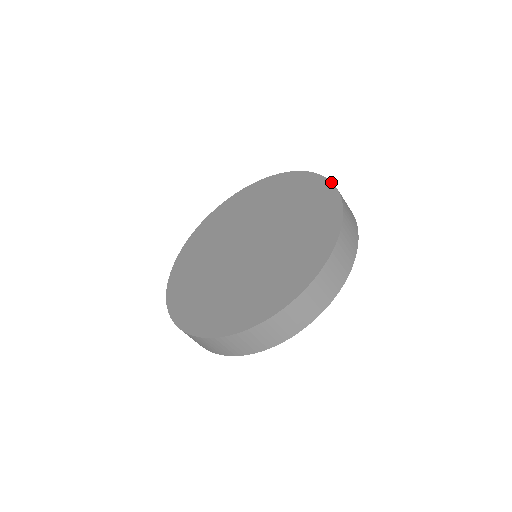
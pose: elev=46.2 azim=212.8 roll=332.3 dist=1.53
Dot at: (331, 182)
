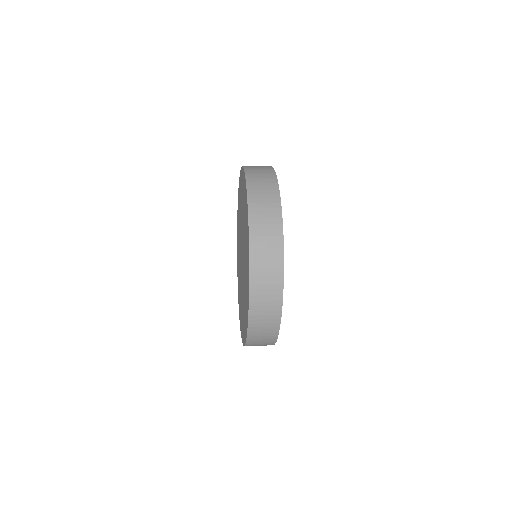
Dot at: (245, 181)
